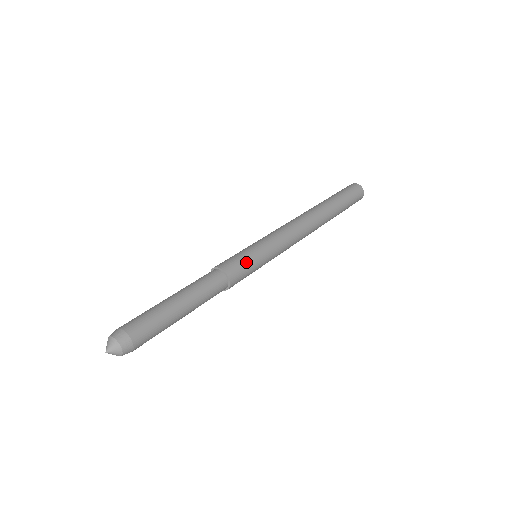
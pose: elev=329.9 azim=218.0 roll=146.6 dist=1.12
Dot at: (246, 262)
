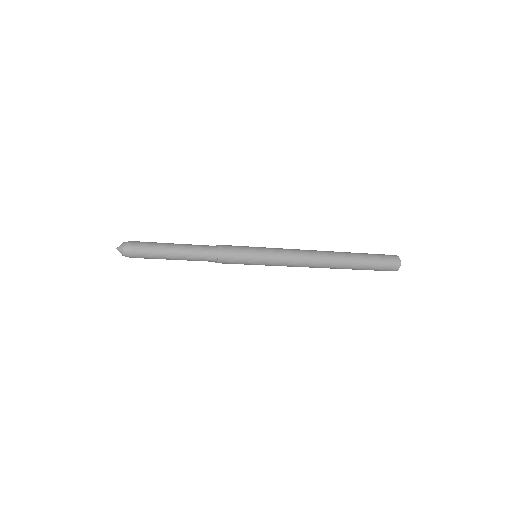
Dot at: (238, 246)
